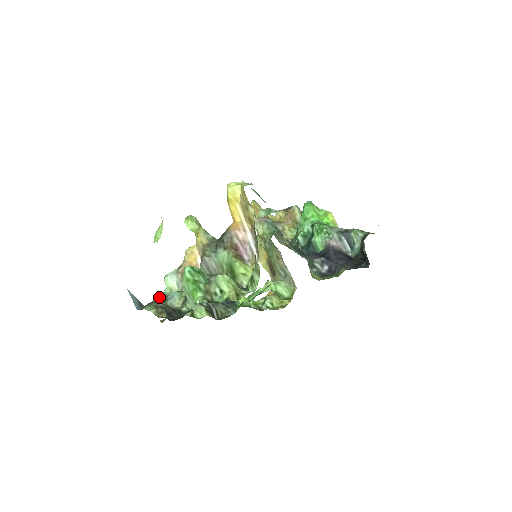
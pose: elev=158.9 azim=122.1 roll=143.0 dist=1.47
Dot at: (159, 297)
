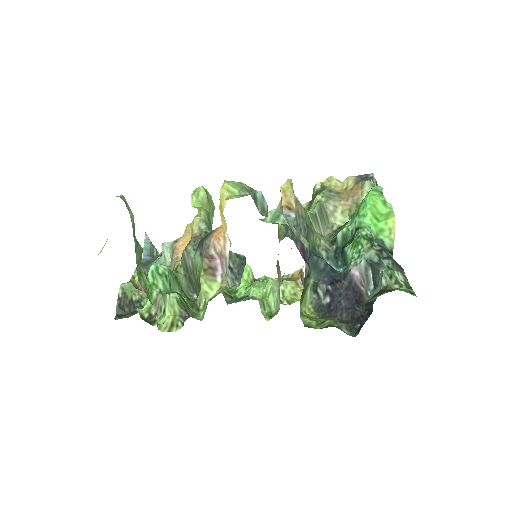
Dot at: (153, 262)
